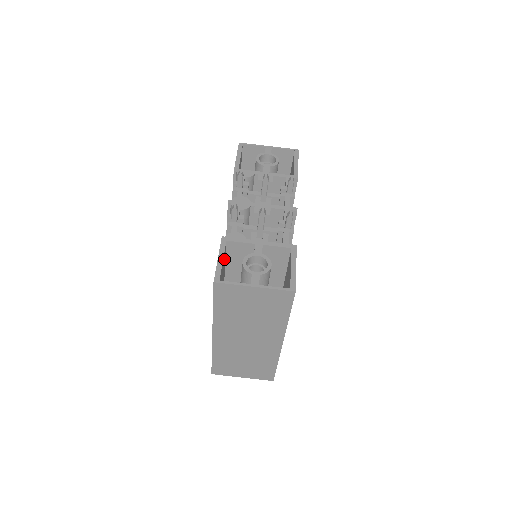
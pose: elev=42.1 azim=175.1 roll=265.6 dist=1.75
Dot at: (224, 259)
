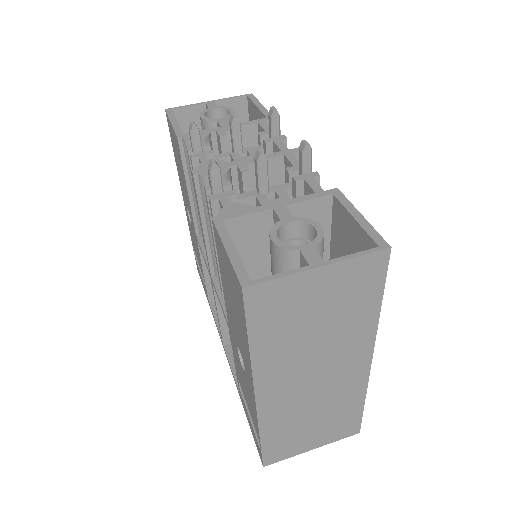
Dot at: occluded
